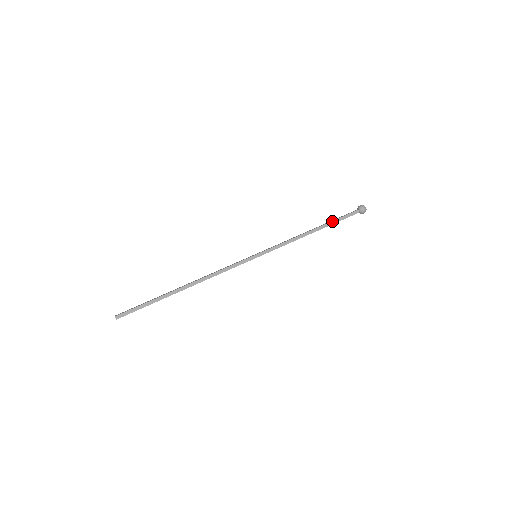
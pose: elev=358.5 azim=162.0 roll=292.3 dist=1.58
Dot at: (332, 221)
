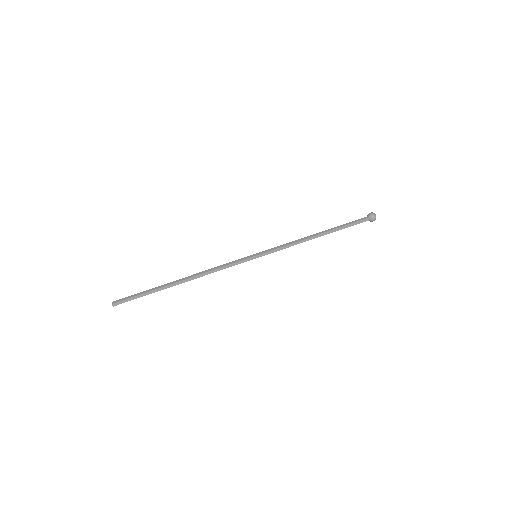
Dot at: (339, 228)
